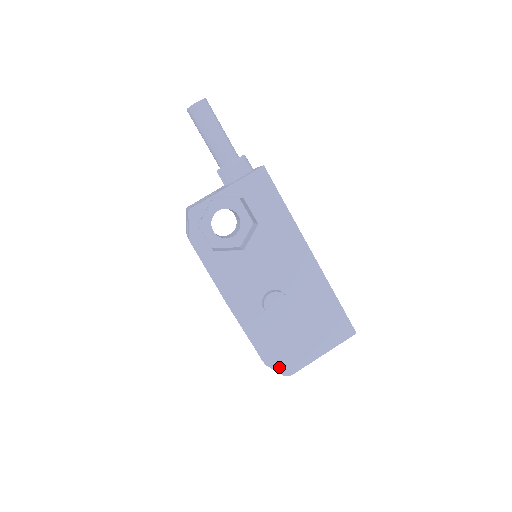
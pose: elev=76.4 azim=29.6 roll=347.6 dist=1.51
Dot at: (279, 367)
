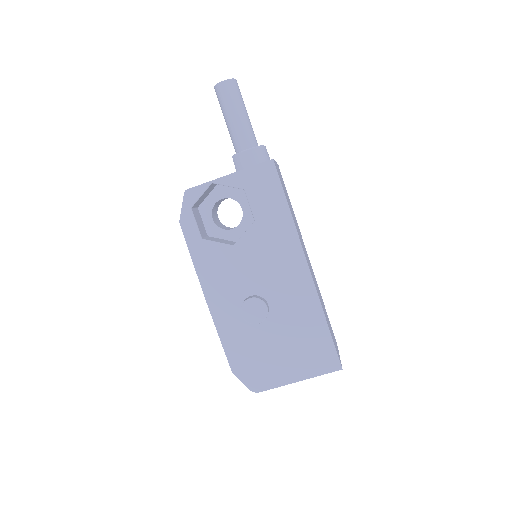
Dot at: (247, 379)
